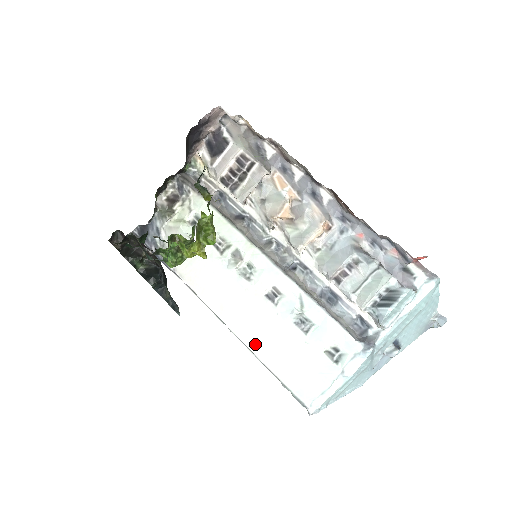
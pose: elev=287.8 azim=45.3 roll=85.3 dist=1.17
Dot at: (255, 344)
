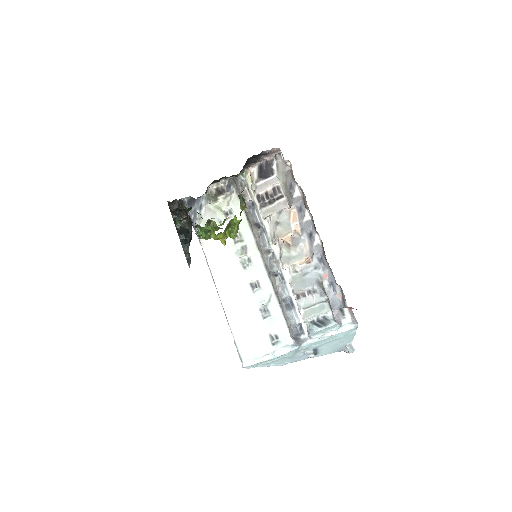
Dot at: (229, 310)
